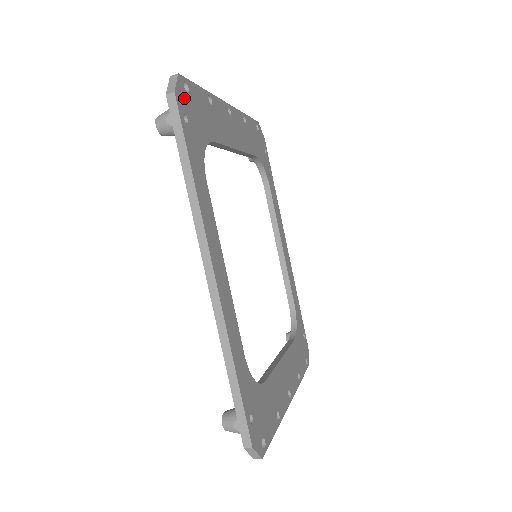
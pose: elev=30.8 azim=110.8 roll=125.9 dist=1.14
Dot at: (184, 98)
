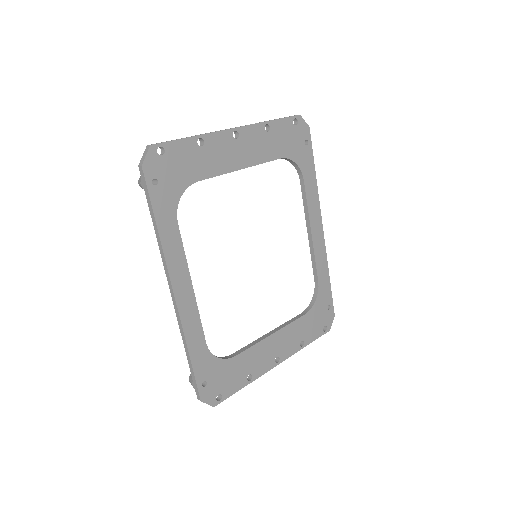
Dot at: (156, 164)
